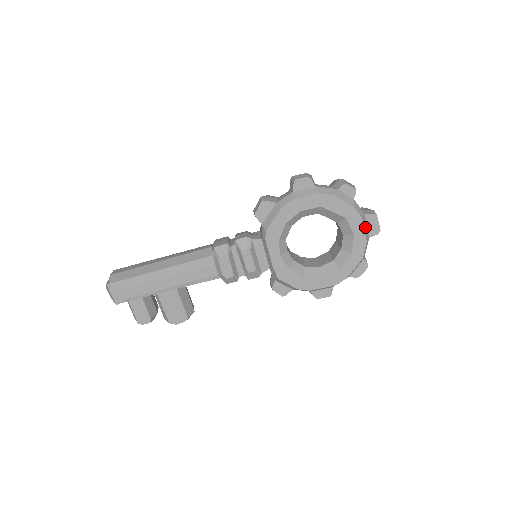
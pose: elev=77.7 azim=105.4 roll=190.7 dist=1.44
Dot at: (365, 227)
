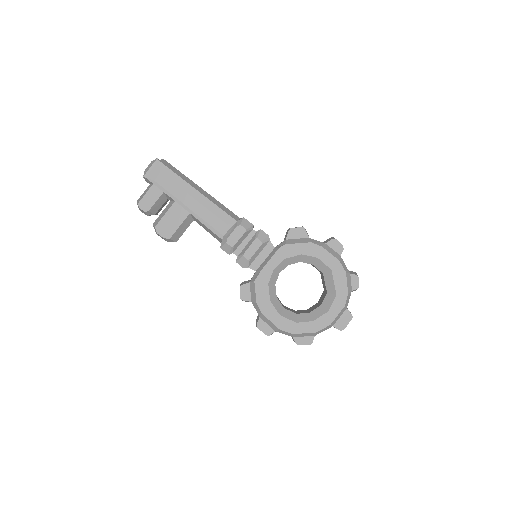
Dot at: (339, 315)
